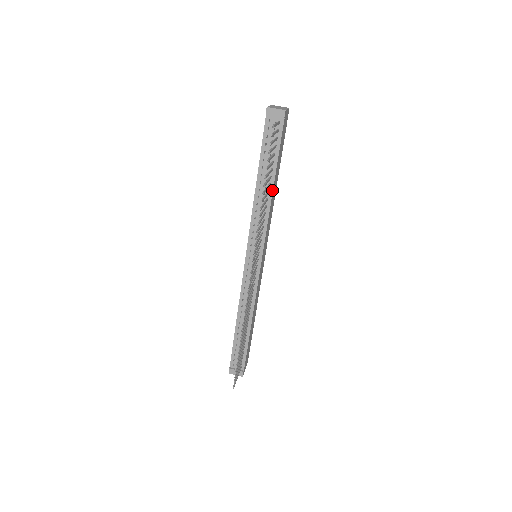
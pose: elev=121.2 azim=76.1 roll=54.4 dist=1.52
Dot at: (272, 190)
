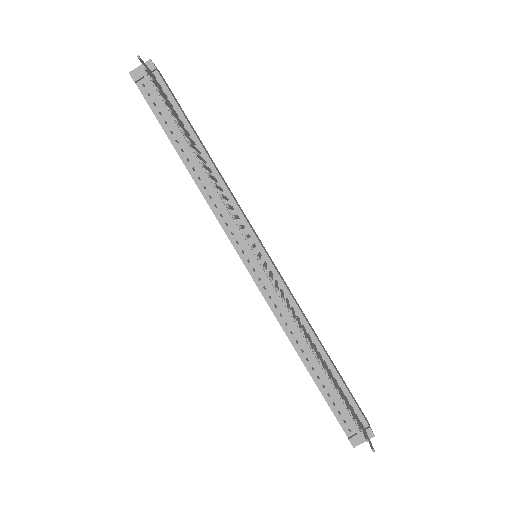
Dot at: (207, 157)
